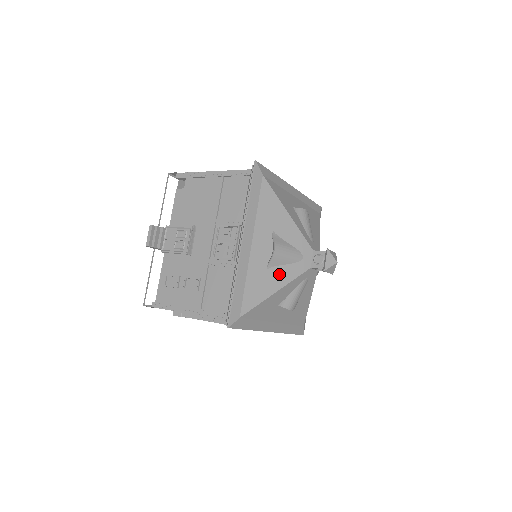
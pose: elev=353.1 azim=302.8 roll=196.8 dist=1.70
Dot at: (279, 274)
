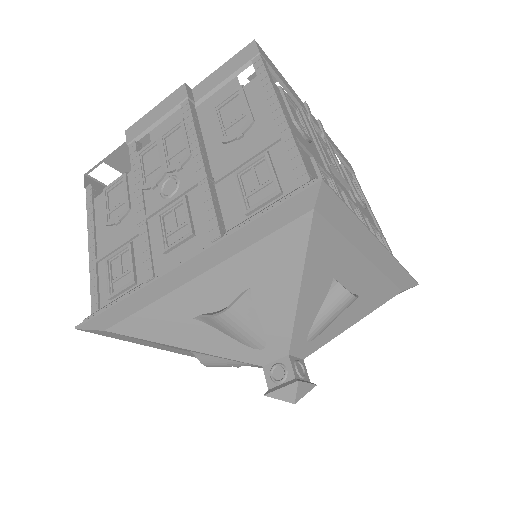
Dot at: occluded
